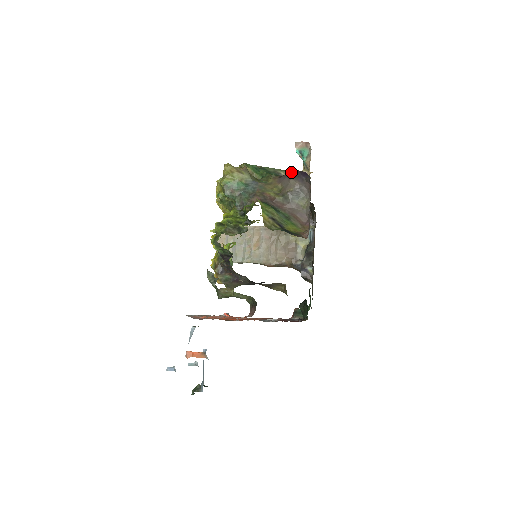
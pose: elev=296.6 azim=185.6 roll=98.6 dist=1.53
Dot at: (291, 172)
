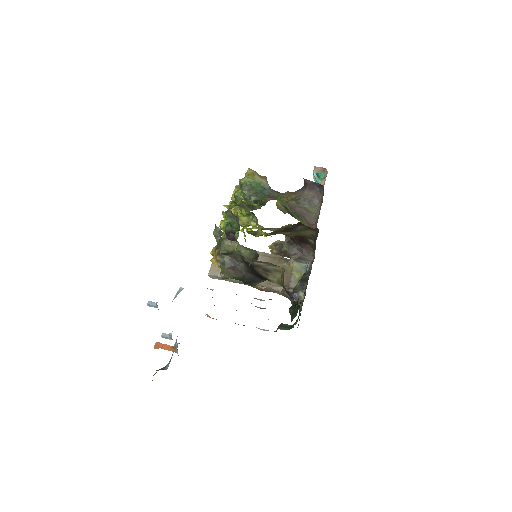
Dot at: (307, 184)
